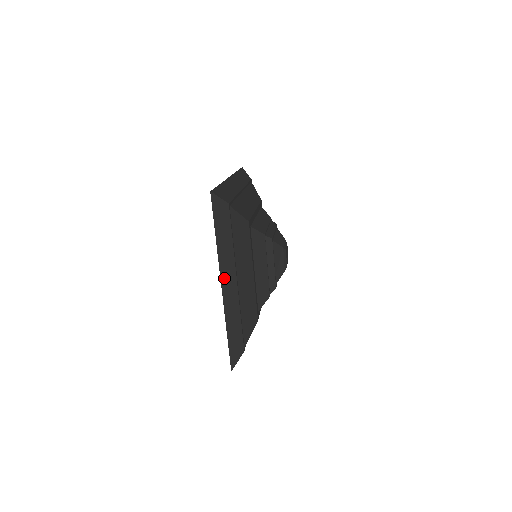
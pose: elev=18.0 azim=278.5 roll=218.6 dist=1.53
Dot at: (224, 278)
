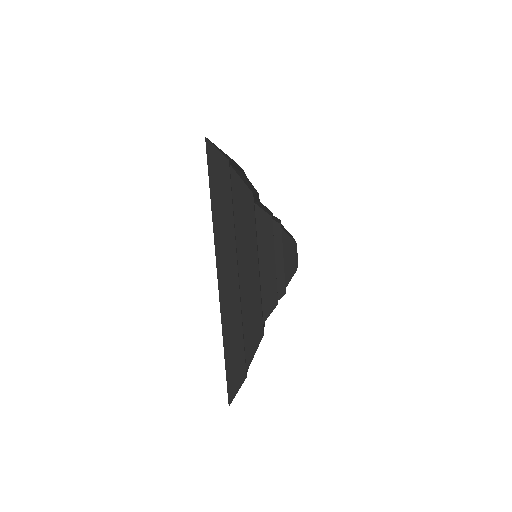
Dot at: (221, 264)
